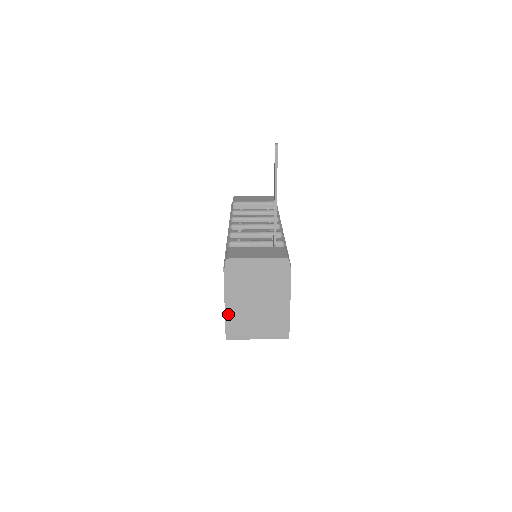
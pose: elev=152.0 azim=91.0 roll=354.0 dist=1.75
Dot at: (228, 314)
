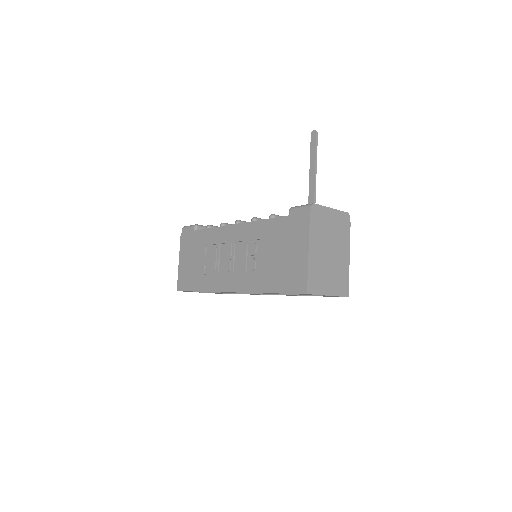
Dot at: (310, 263)
